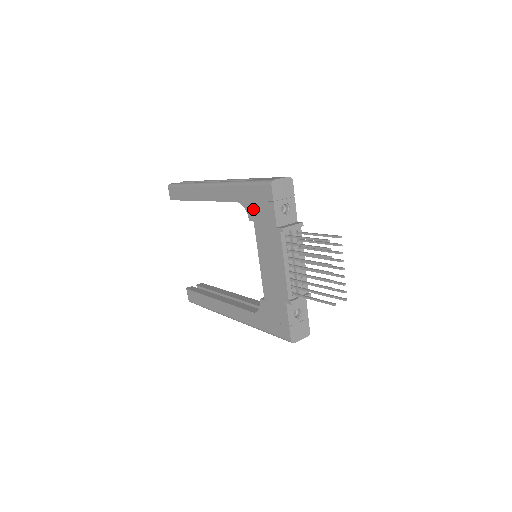
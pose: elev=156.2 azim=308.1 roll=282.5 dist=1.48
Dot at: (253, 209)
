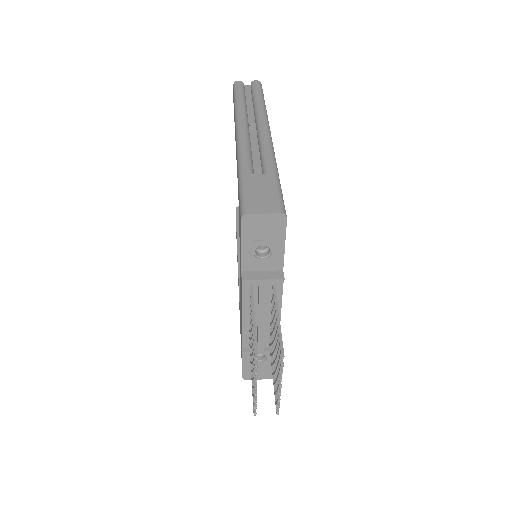
Dot at: (239, 219)
